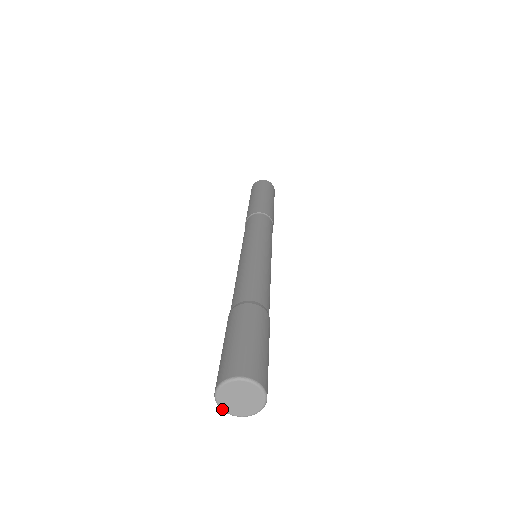
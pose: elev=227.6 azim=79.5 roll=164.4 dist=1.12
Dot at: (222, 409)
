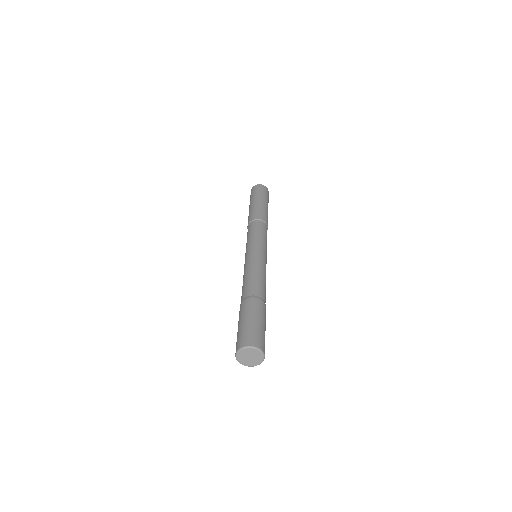
Dot at: (250, 366)
